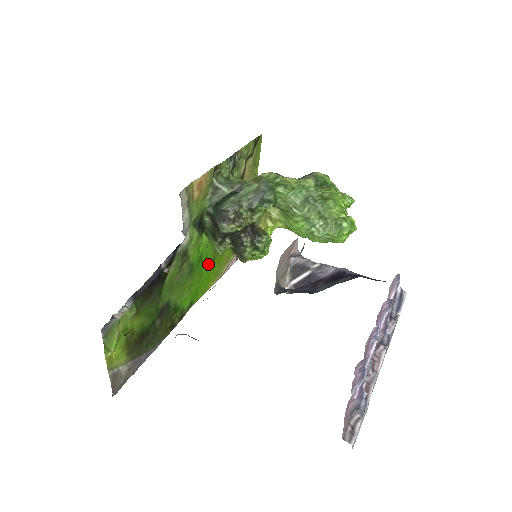
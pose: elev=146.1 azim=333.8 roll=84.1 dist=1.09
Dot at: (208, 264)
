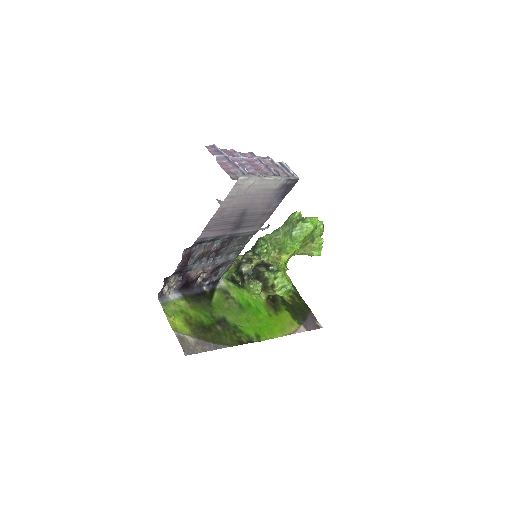
Dot at: (264, 316)
